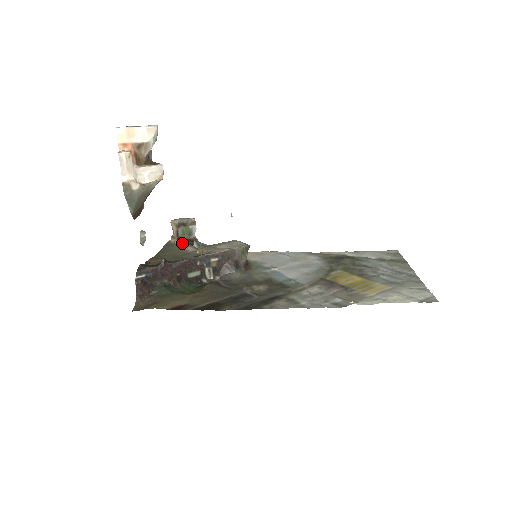
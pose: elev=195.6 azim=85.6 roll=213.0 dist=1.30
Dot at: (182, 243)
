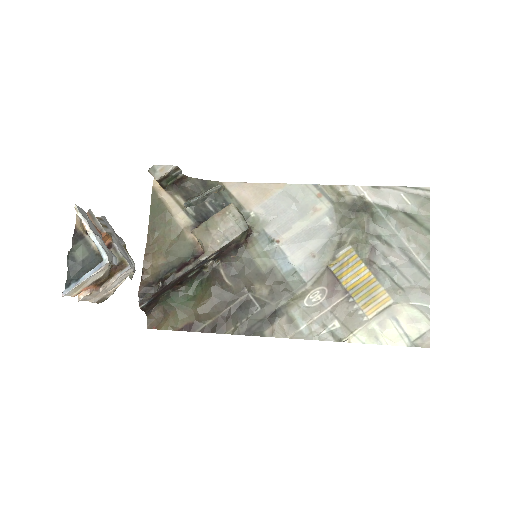
Dot at: (170, 193)
